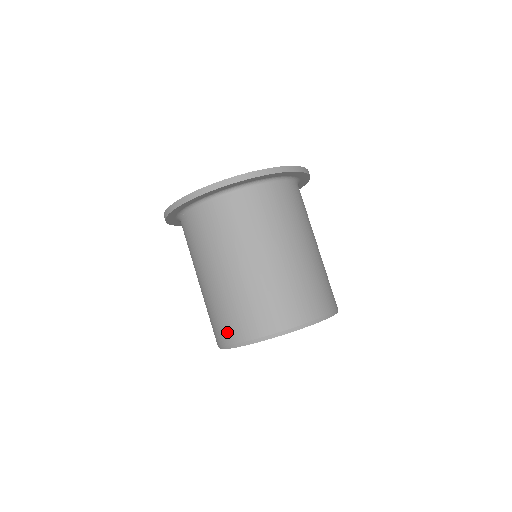
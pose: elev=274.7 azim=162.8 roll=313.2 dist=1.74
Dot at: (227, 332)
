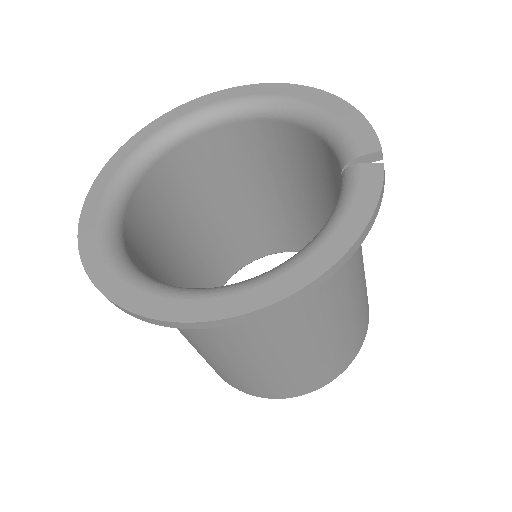
Dot at: occluded
